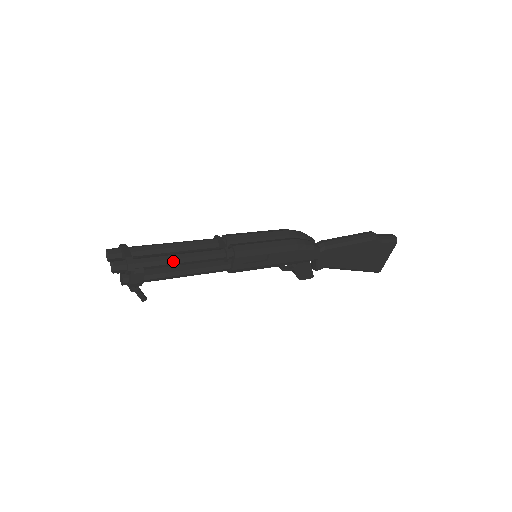
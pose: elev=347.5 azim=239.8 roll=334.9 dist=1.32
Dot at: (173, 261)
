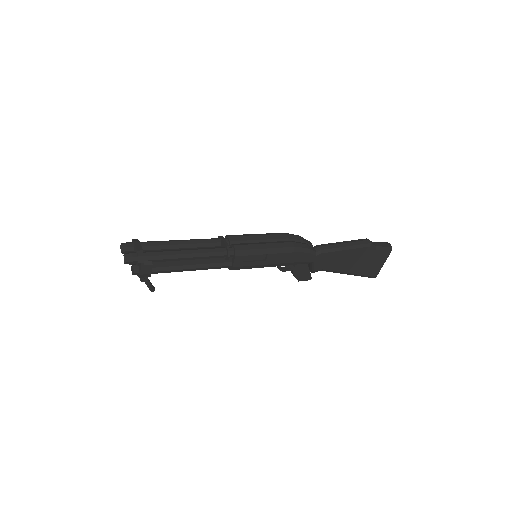
Dot at: (179, 256)
